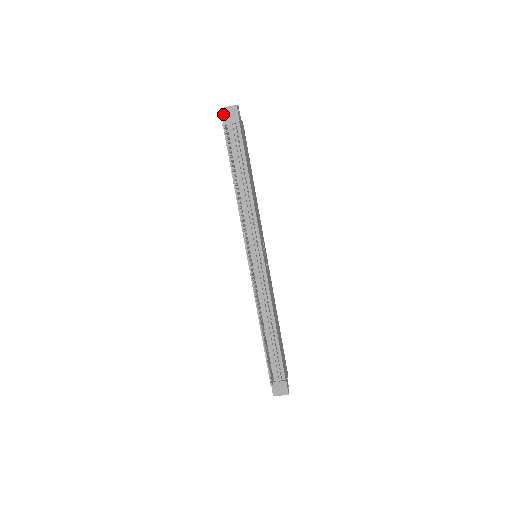
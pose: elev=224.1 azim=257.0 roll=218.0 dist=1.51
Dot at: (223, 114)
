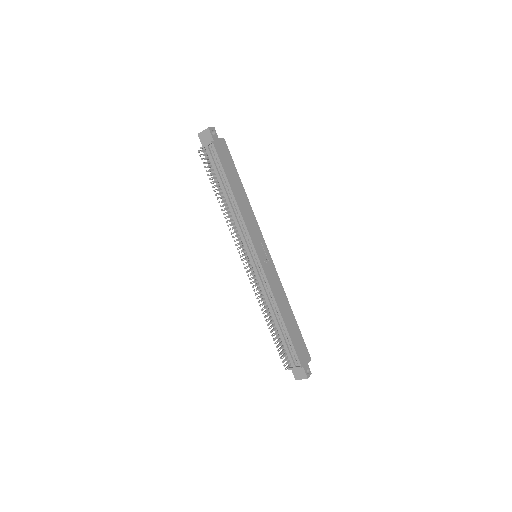
Dot at: (201, 138)
